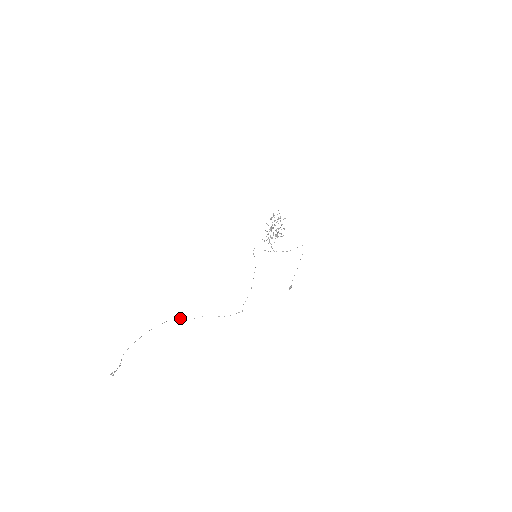
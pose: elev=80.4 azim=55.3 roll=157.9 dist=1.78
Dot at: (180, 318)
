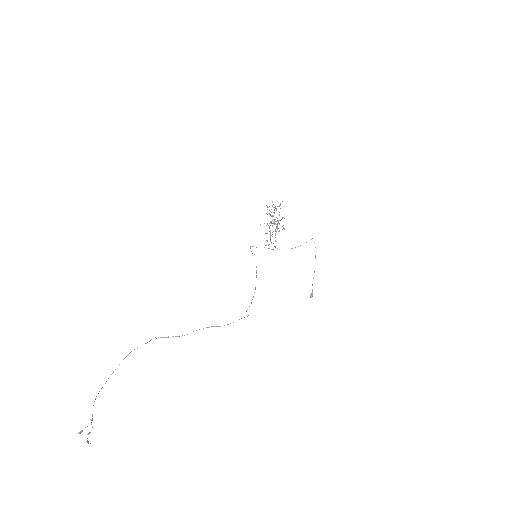
Dot at: (166, 337)
